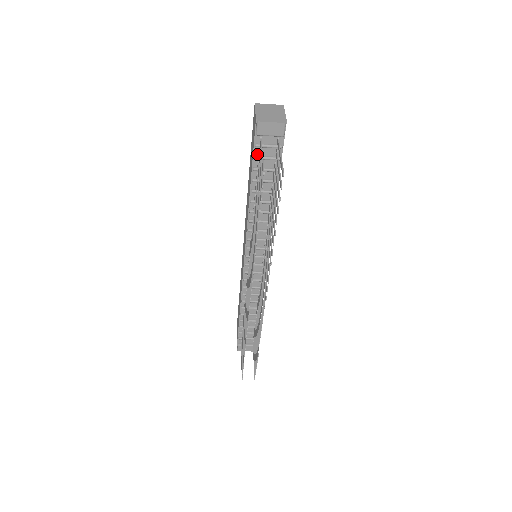
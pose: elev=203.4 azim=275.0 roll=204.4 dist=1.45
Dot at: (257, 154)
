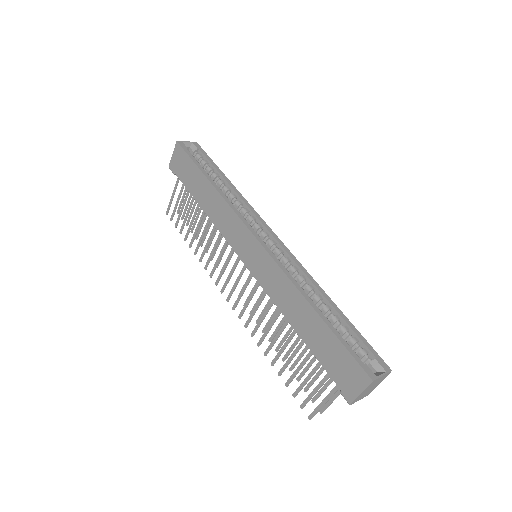
Dot at: (328, 369)
